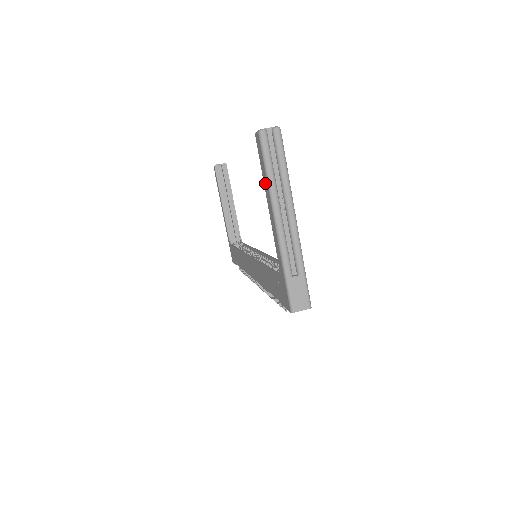
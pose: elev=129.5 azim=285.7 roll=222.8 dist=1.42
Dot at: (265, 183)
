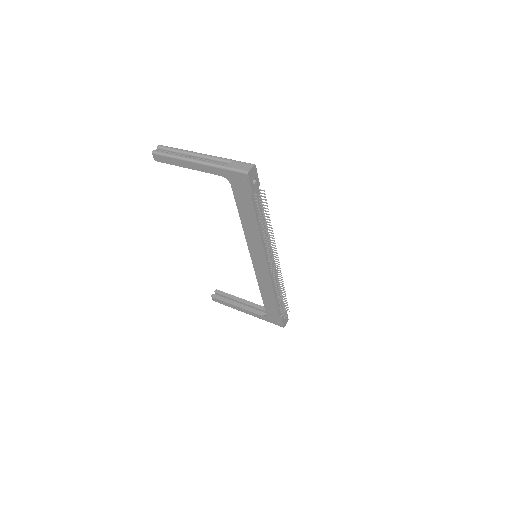
Dot at: (177, 163)
